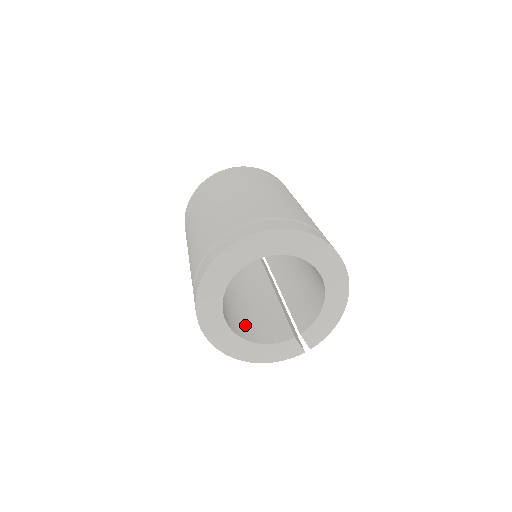
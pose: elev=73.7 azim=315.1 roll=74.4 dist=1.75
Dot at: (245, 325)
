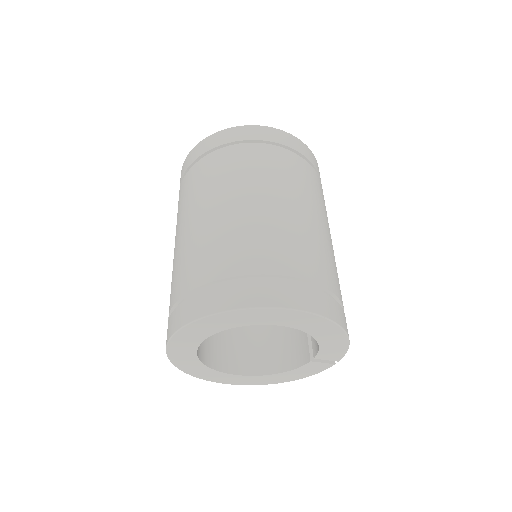
Dot at: (266, 347)
